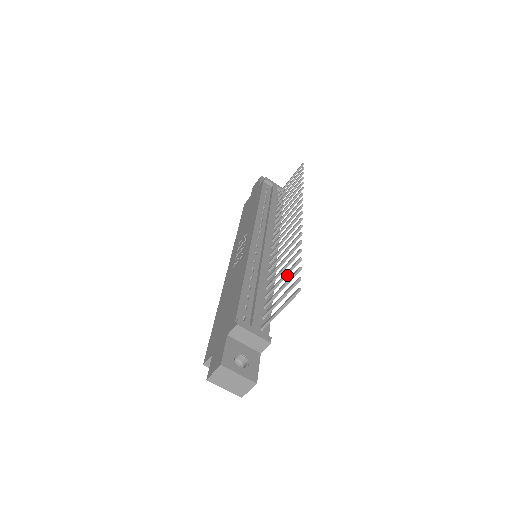
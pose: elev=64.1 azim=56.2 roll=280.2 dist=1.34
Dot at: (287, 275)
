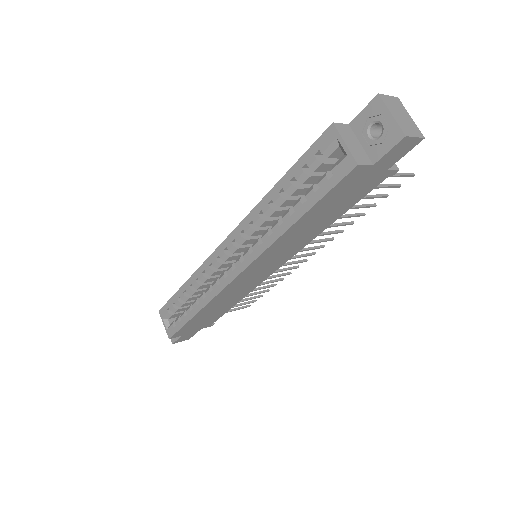
Dot at: (362, 206)
